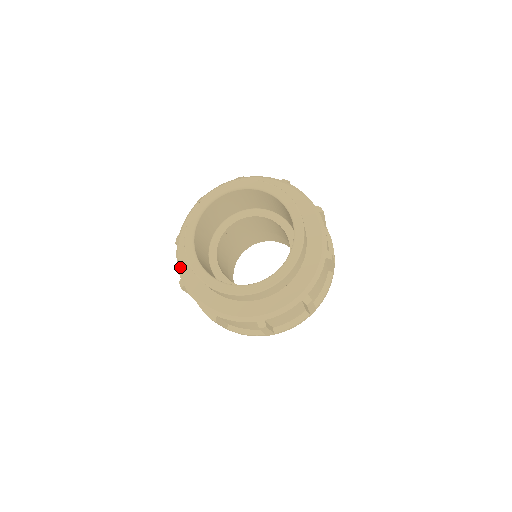
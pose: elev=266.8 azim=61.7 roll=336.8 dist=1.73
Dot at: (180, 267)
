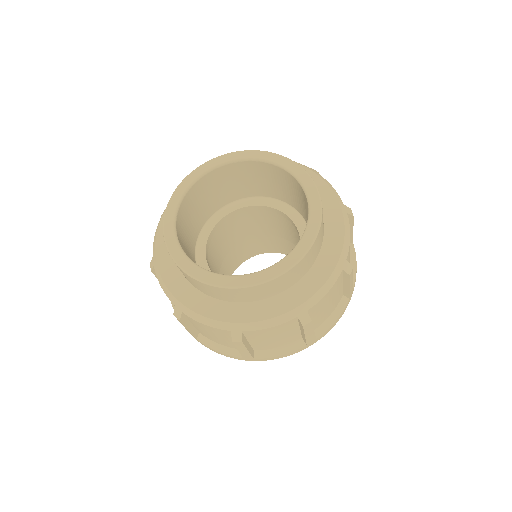
Dot at: (155, 242)
